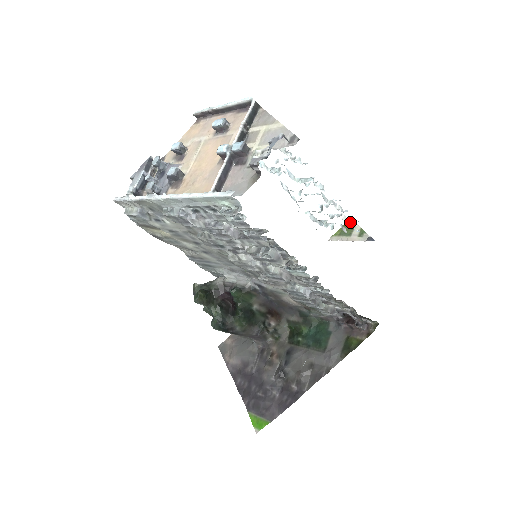
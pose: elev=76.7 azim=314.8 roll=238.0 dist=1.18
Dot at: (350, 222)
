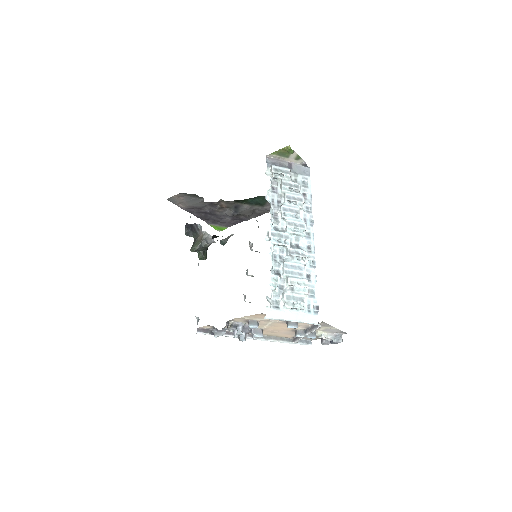
Dot at: (305, 194)
